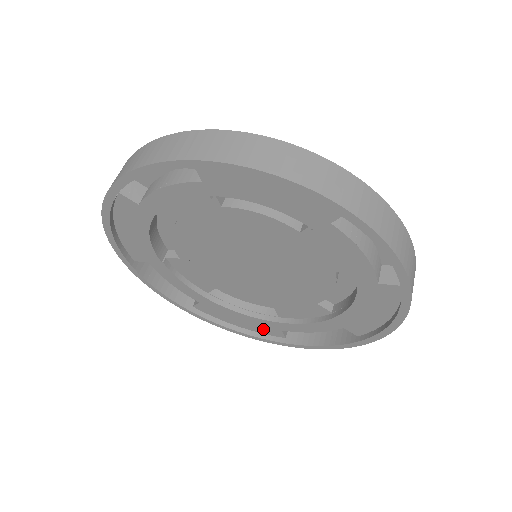
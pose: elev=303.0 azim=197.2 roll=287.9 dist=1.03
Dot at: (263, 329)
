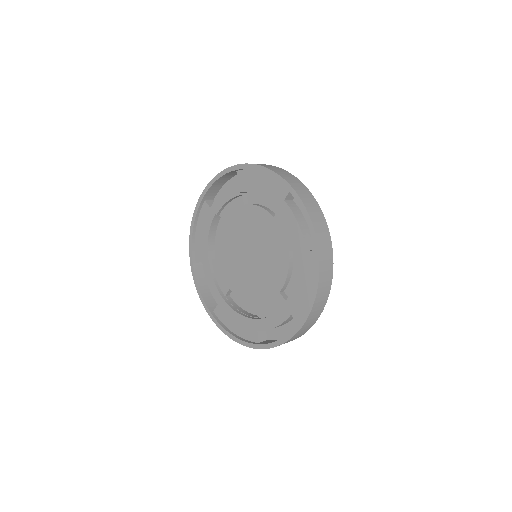
Dot at: (247, 333)
